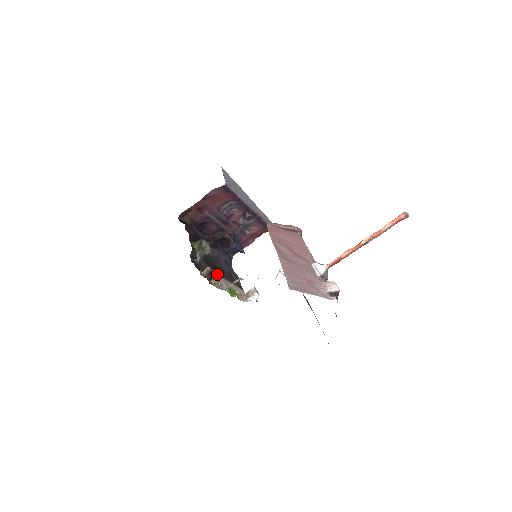
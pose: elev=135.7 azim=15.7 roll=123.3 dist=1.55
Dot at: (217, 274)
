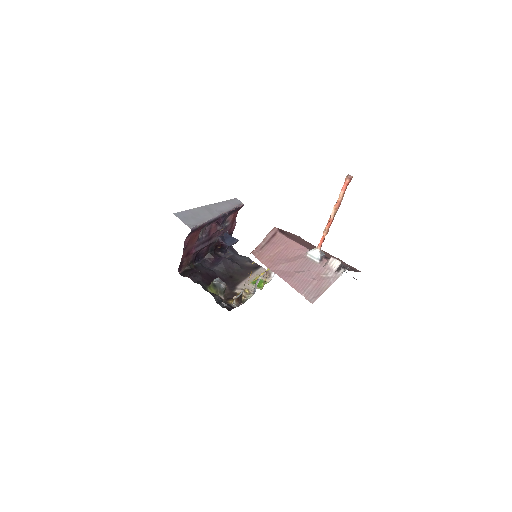
Dot at: (242, 292)
